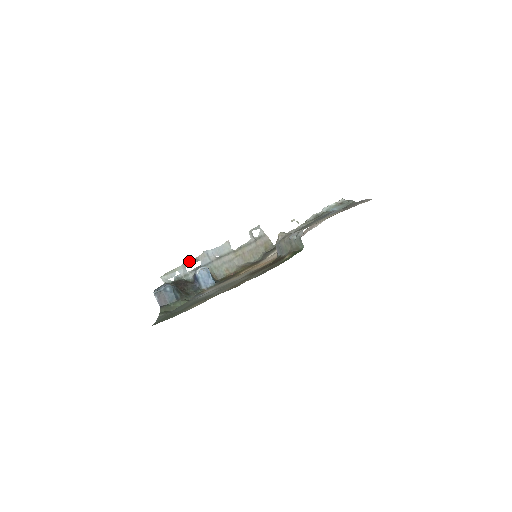
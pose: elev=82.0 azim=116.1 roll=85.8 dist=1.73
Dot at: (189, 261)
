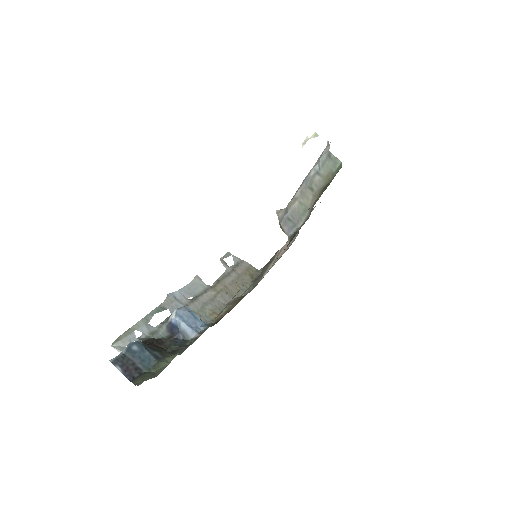
Dot at: (150, 312)
